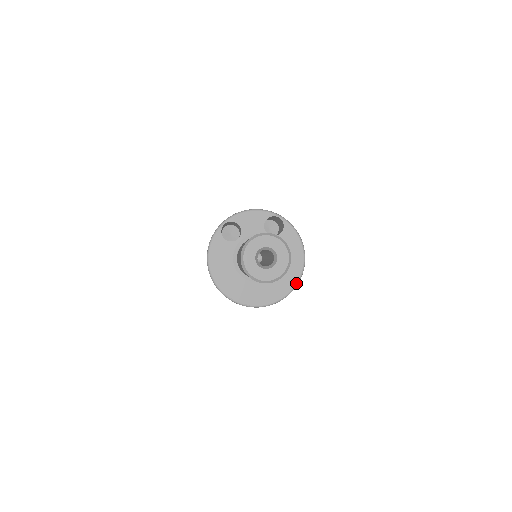
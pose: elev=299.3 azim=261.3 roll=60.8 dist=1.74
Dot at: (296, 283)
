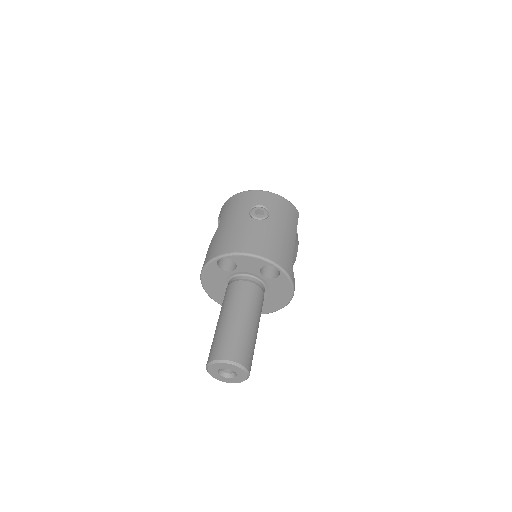
Dot at: occluded
